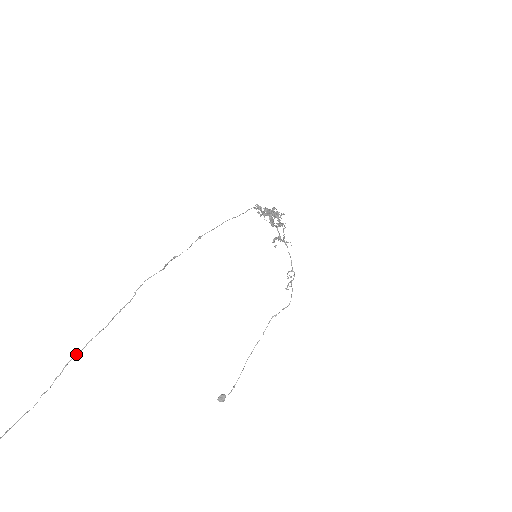
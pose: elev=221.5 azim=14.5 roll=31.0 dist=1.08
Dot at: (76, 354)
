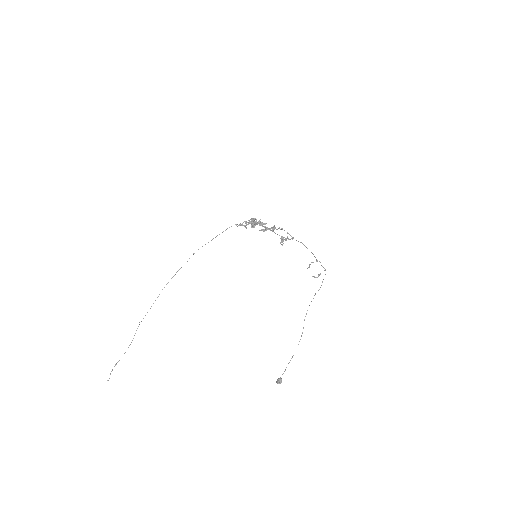
Dot at: occluded
